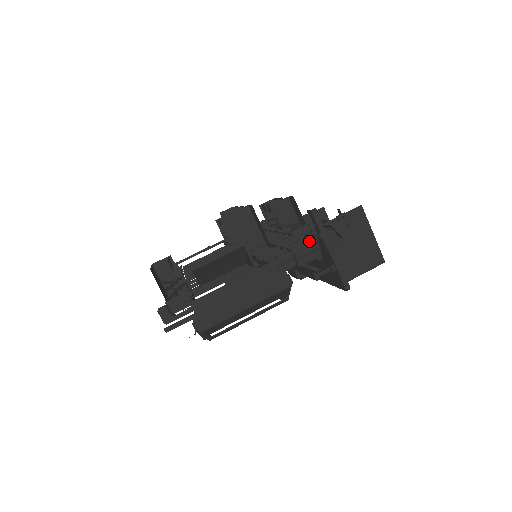
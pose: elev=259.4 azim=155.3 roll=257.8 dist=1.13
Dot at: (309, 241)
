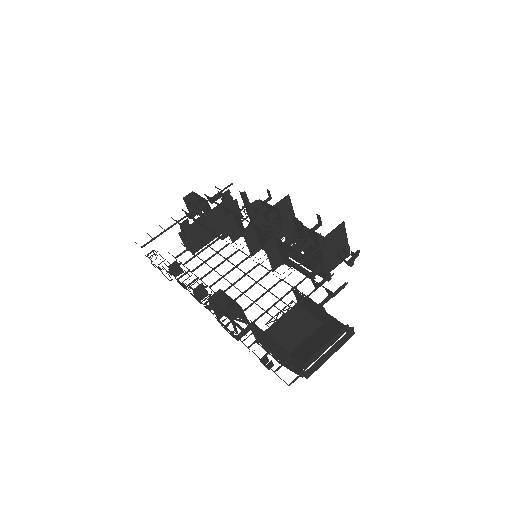
Dot at: (344, 285)
